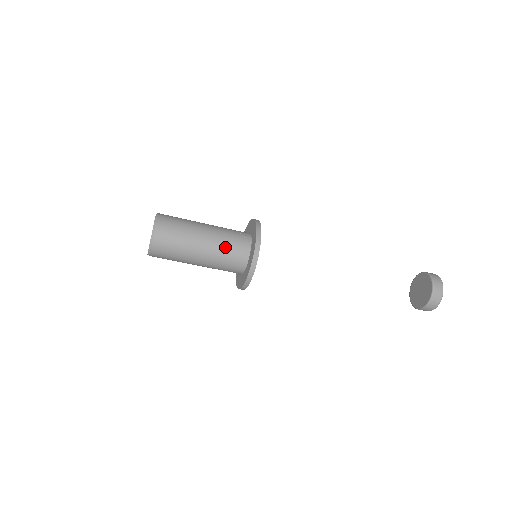
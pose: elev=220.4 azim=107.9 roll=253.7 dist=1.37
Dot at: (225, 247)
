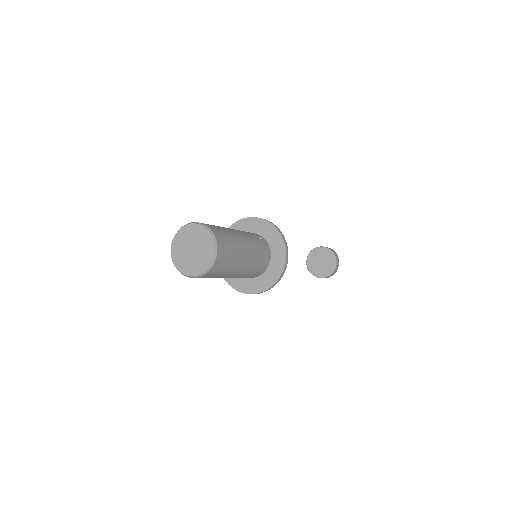
Dot at: (258, 257)
